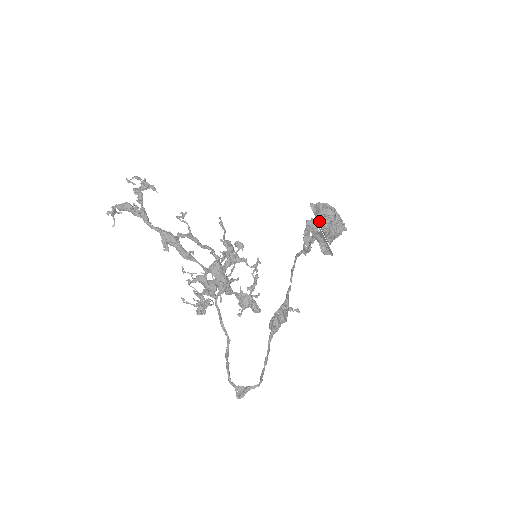
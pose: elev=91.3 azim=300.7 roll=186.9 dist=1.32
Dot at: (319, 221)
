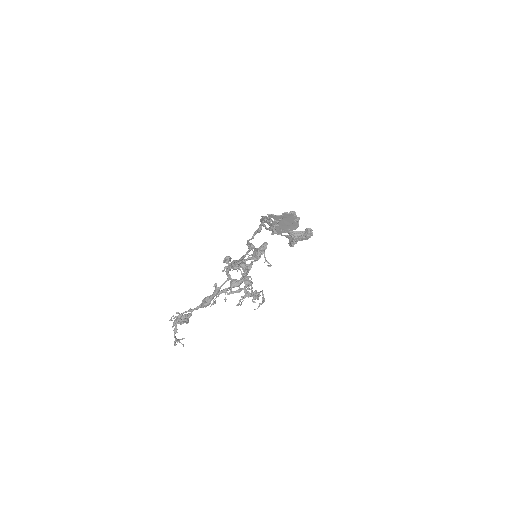
Dot at: (273, 223)
